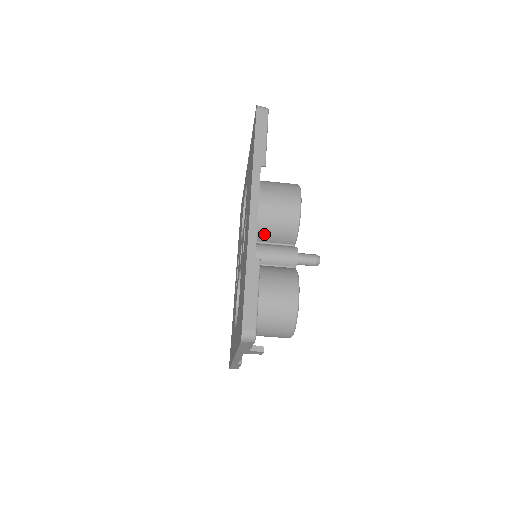
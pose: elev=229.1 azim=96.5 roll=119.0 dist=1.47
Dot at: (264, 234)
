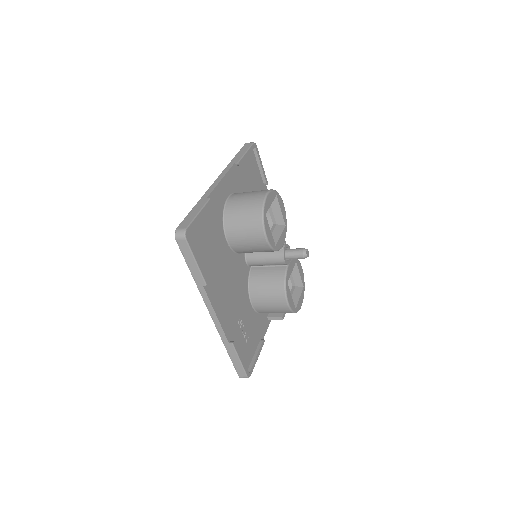
Dot at: occluded
